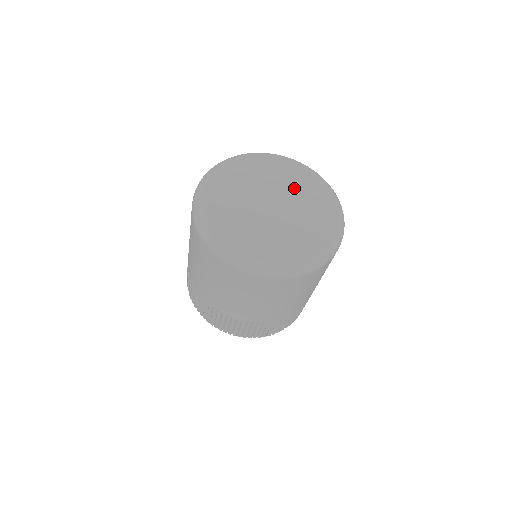
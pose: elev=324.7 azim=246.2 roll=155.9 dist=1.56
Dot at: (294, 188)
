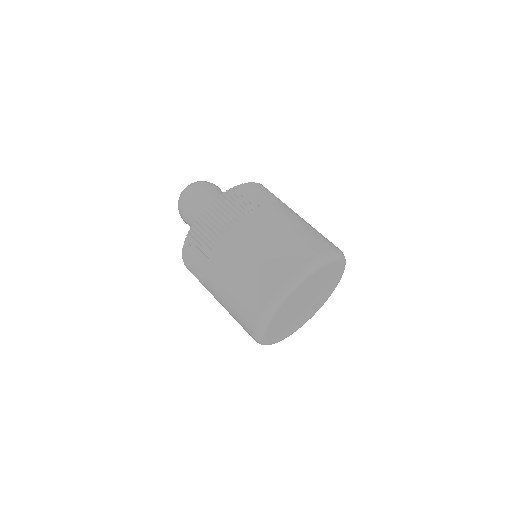
Dot at: (324, 282)
